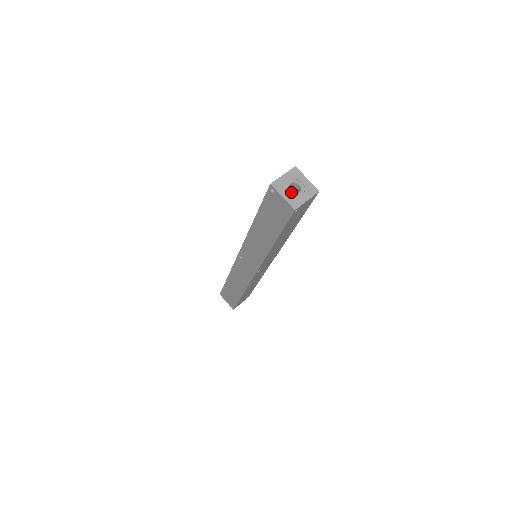
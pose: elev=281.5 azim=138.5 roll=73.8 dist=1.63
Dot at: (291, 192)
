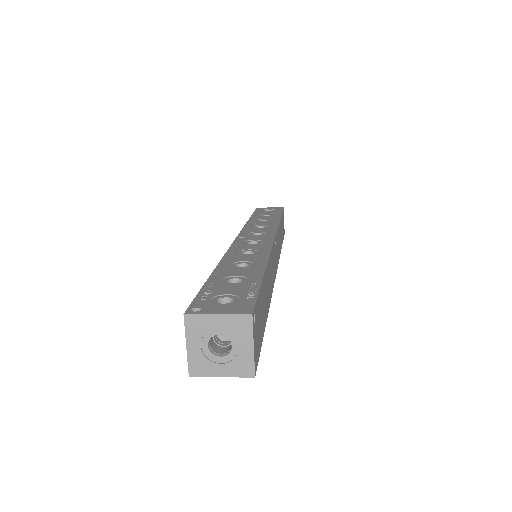
Dot at: (207, 347)
